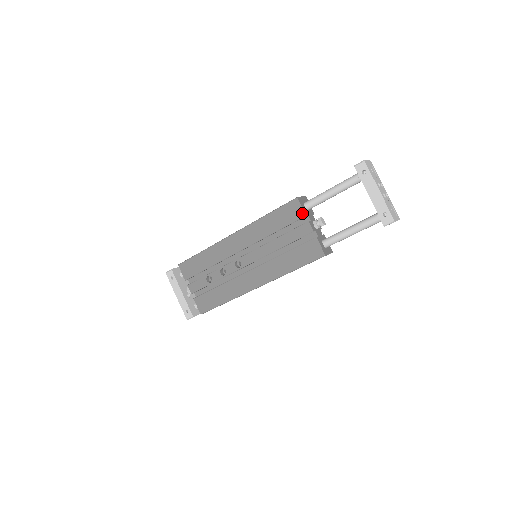
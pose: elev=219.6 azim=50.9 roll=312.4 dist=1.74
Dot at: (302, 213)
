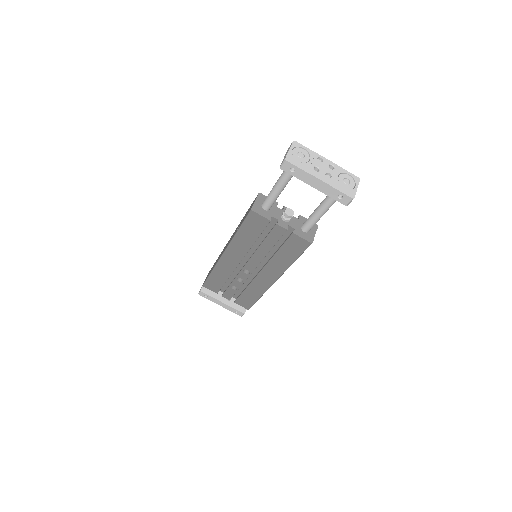
Dot at: (265, 220)
